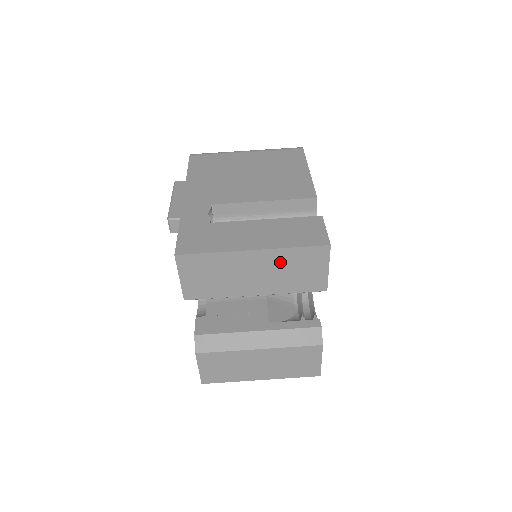
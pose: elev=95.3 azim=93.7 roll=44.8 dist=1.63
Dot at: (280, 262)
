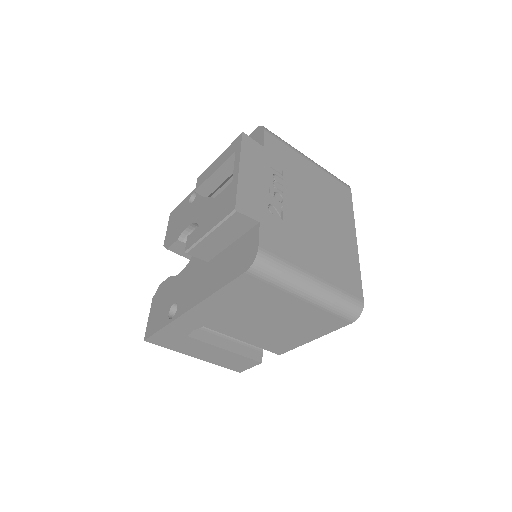
Dot at: occluded
